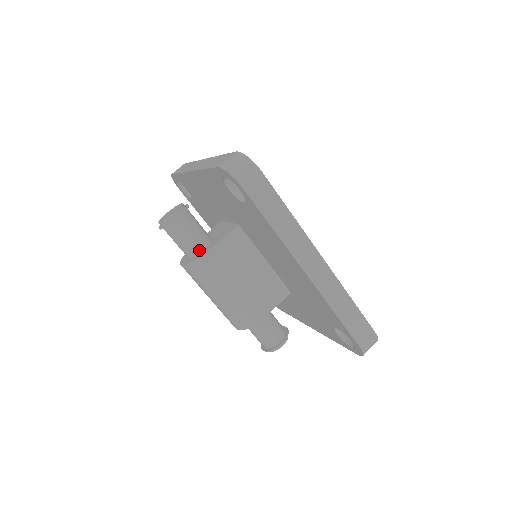
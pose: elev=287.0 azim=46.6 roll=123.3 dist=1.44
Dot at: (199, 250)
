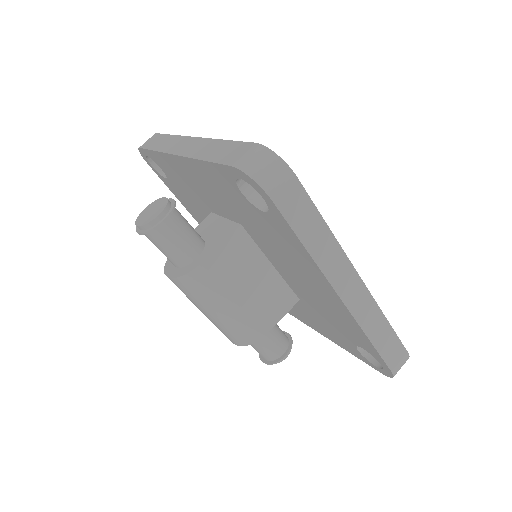
Dot at: (191, 259)
